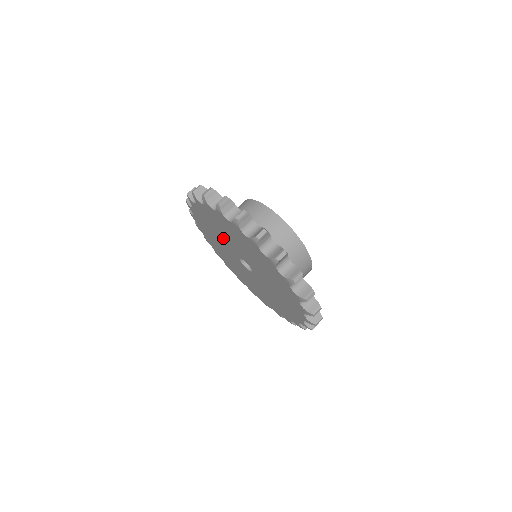
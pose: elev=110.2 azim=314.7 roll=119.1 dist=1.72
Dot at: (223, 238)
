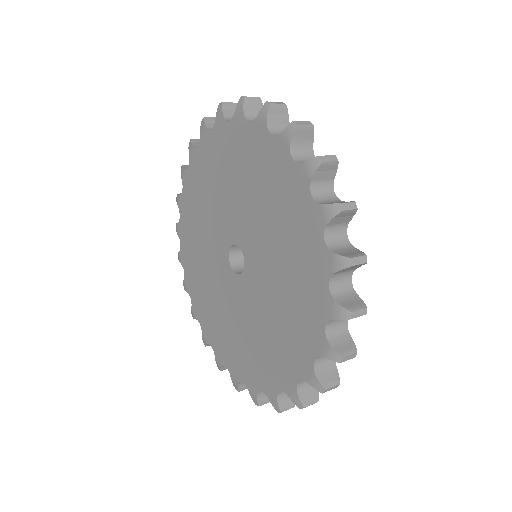
Dot at: (208, 241)
